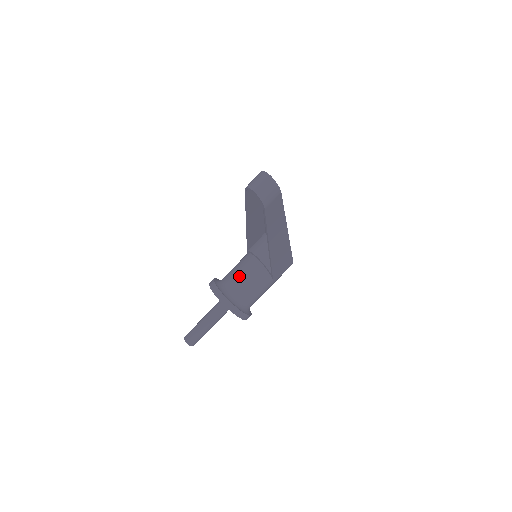
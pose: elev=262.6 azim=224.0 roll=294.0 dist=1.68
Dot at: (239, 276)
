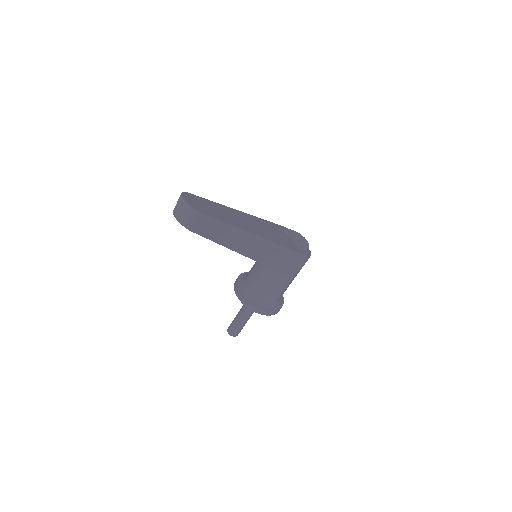
Dot at: (254, 273)
